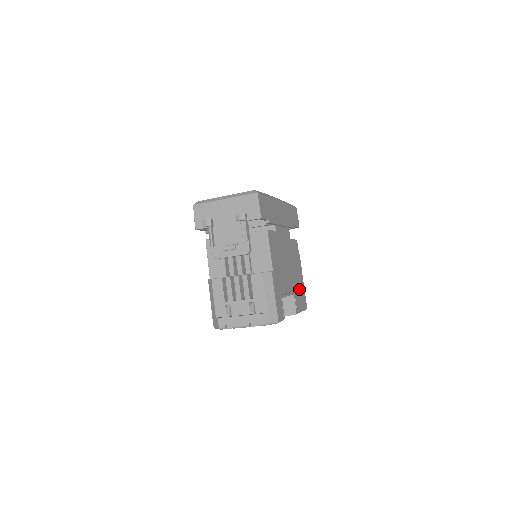
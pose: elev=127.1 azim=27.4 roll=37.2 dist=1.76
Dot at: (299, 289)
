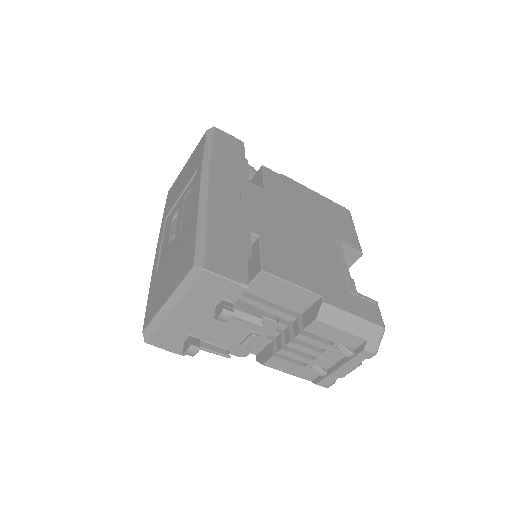
Dot at: (330, 217)
